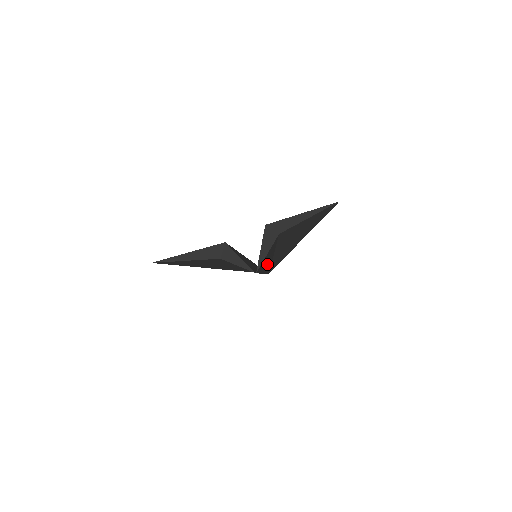
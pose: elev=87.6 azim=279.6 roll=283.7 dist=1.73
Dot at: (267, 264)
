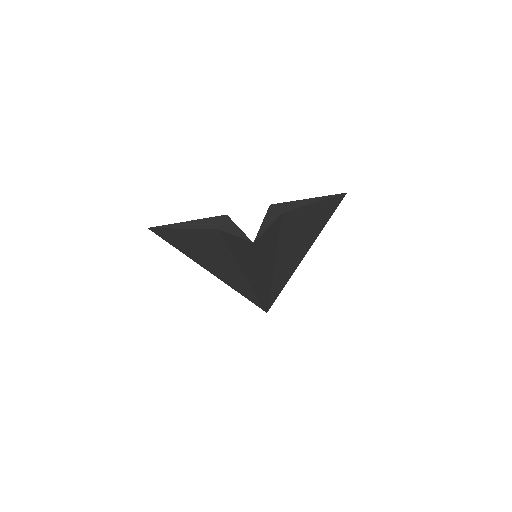
Dot at: (266, 268)
